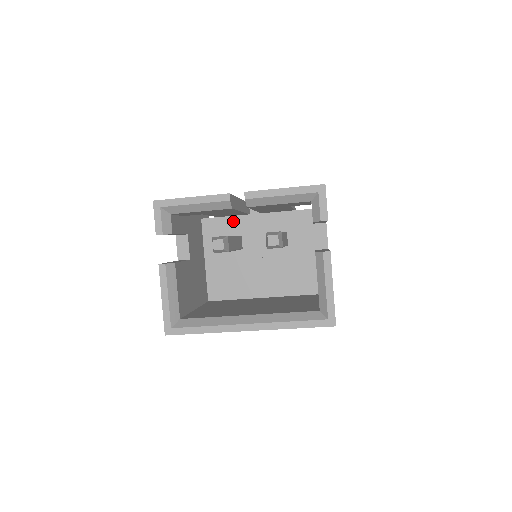
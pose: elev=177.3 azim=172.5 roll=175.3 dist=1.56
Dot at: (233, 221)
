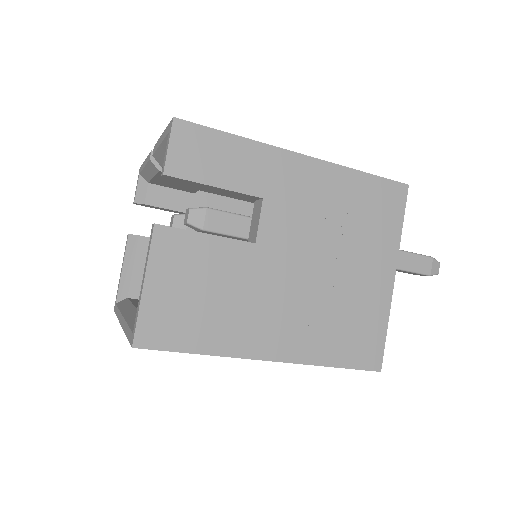
Dot at: occluded
